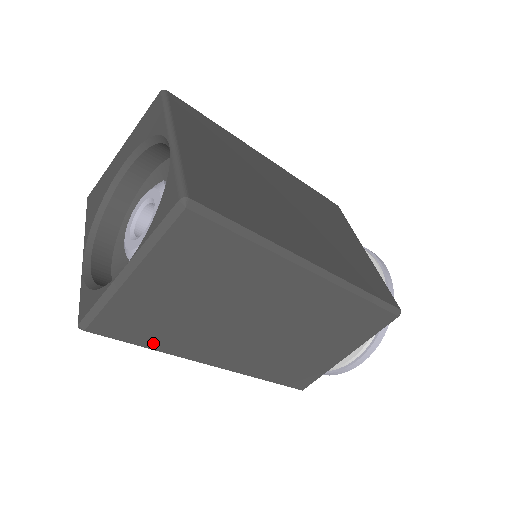
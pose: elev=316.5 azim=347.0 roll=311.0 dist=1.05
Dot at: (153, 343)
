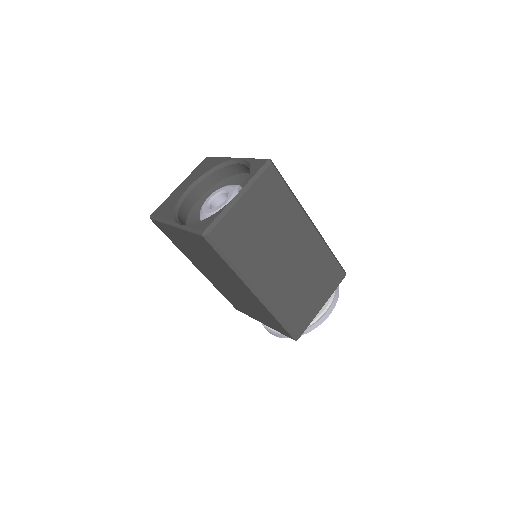
Dot at: (235, 258)
